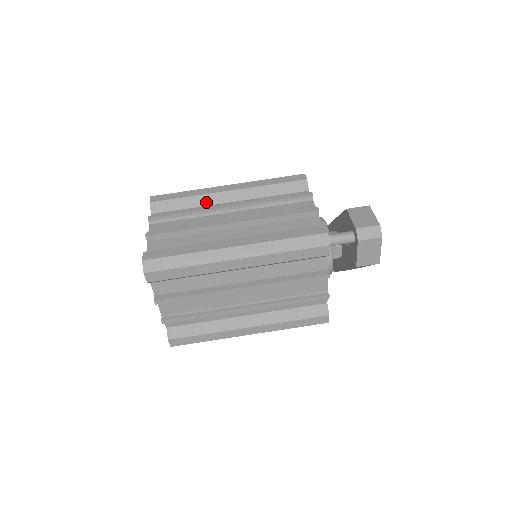
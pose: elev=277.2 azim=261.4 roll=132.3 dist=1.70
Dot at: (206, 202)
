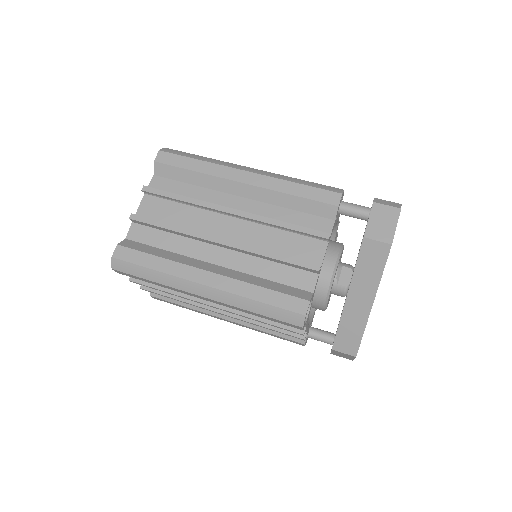
Dot at: occluded
